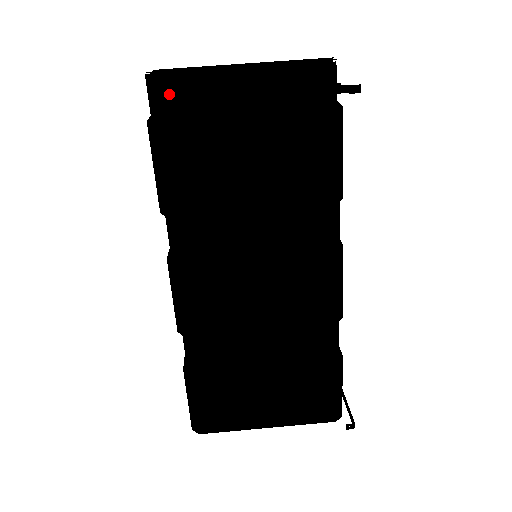
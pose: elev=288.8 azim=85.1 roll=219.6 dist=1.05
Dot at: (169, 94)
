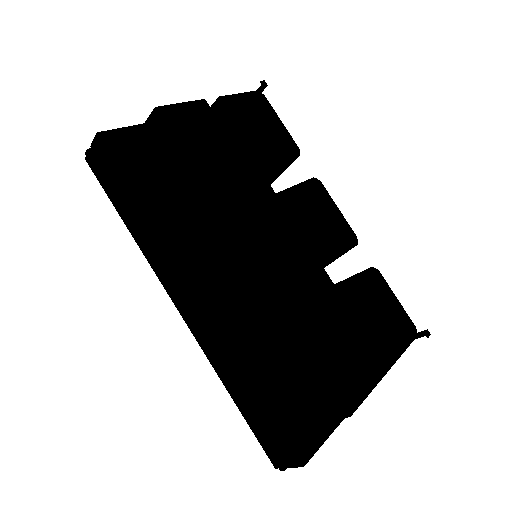
Dot at: (113, 159)
